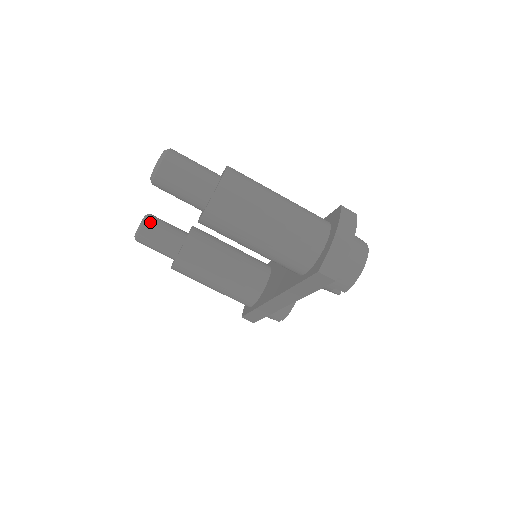
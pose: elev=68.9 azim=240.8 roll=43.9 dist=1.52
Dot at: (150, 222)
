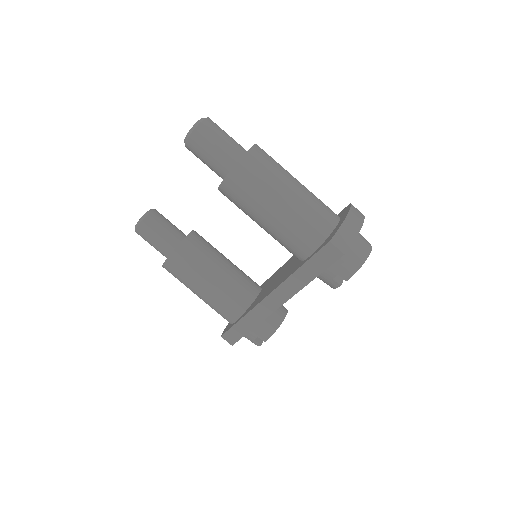
Dot at: (155, 214)
